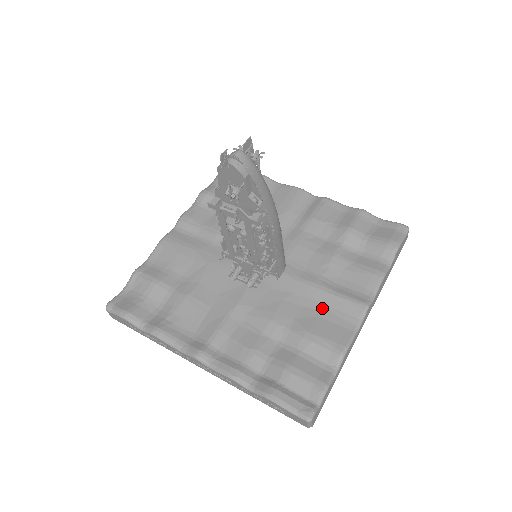
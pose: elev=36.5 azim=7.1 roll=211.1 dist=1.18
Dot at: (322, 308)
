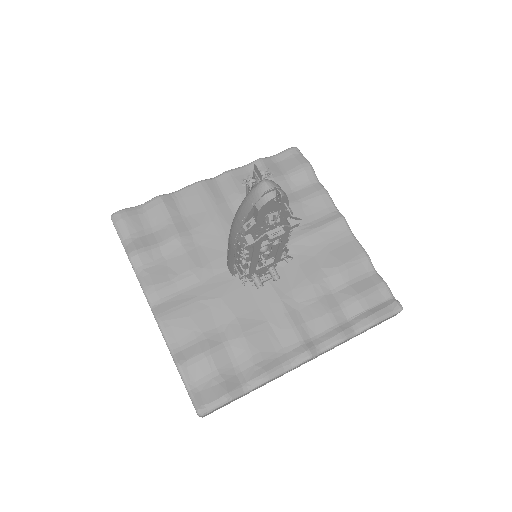
Dot at: (324, 245)
